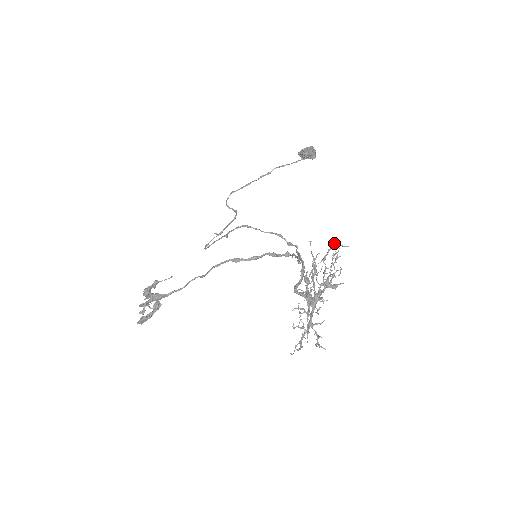
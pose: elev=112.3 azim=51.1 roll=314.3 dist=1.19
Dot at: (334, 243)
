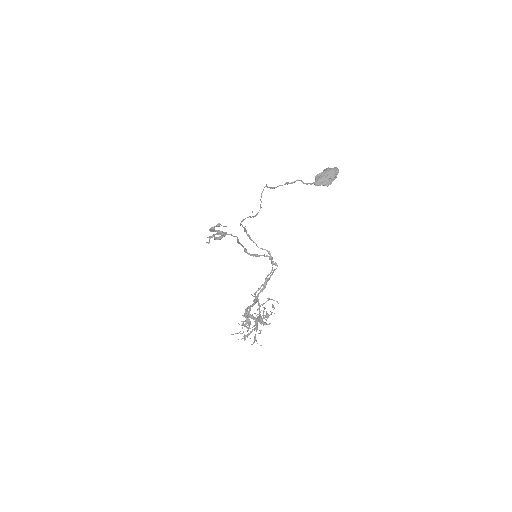
Dot at: (270, 299)
